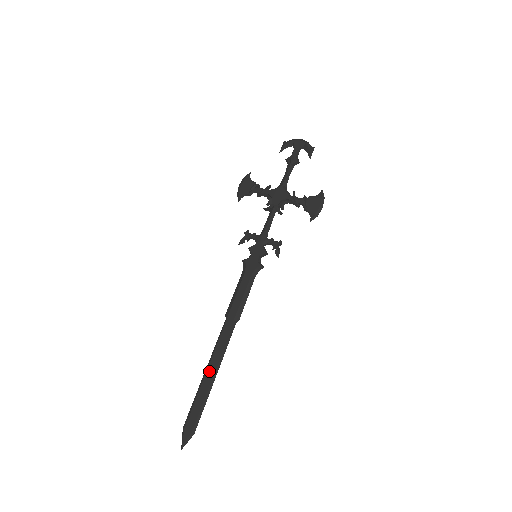
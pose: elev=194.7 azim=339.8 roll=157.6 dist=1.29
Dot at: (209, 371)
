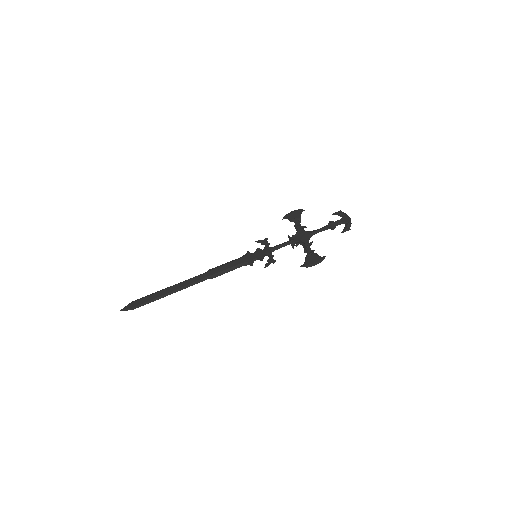
Dot at: (171, 288)
